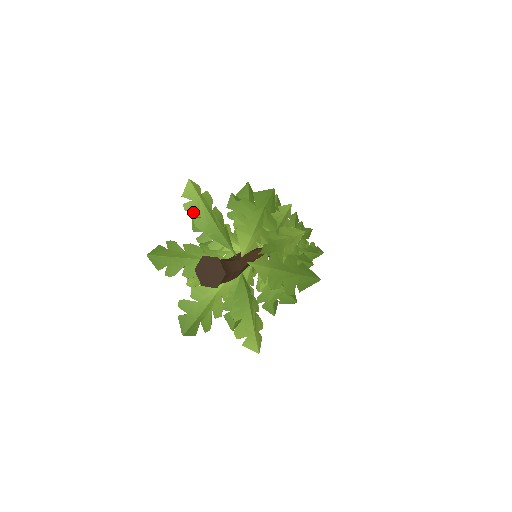
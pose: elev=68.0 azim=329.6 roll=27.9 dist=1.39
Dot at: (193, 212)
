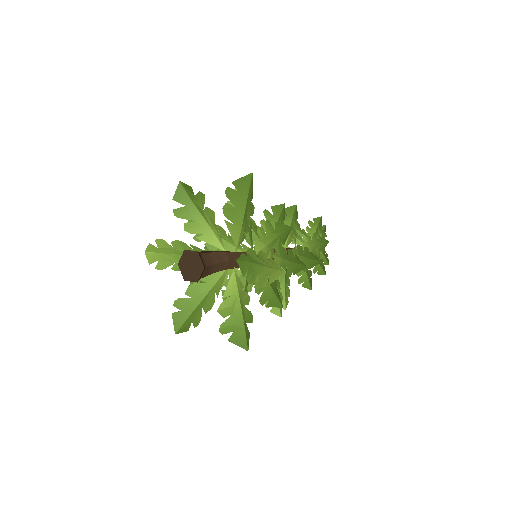
Dot at: (166, 266)
